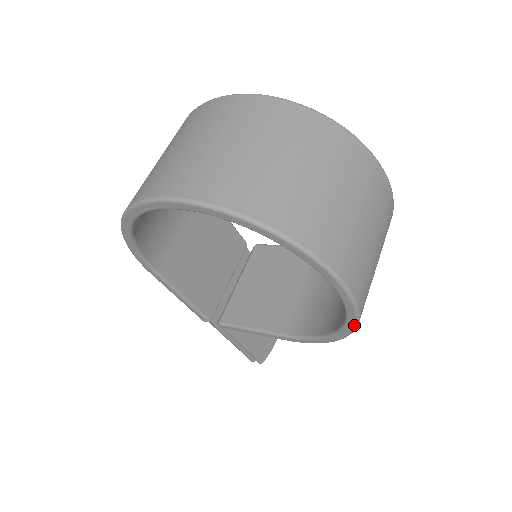
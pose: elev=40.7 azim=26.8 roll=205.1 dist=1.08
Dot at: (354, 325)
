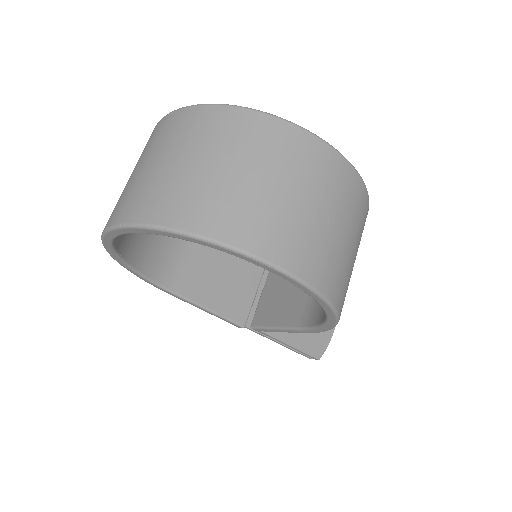
Dot at: (328, 306)
